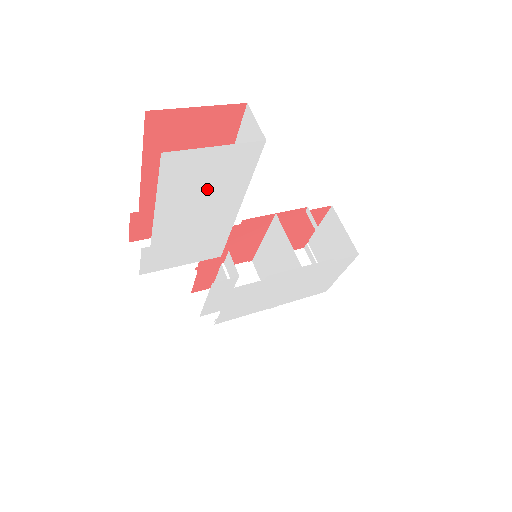
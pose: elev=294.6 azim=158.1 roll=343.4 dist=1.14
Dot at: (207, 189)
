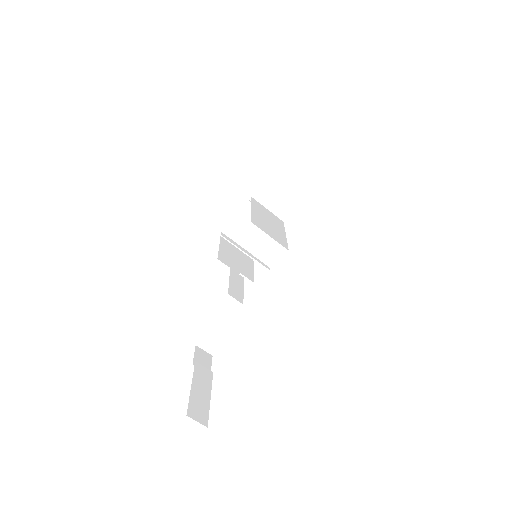
Dot at: occluded
